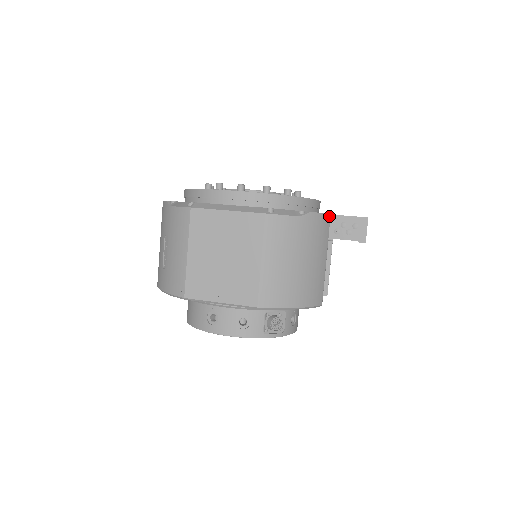
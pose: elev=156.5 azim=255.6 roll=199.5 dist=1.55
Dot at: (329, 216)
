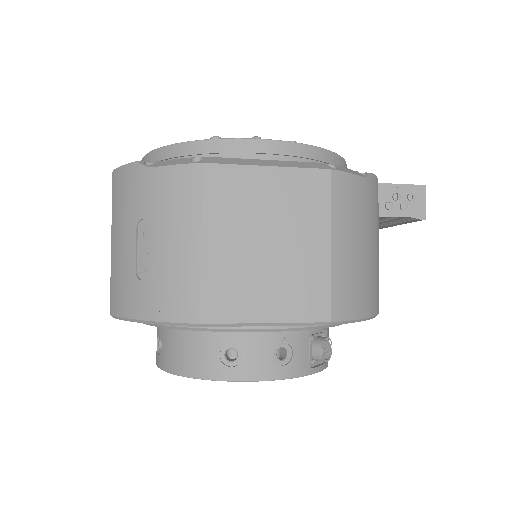
Dot at: (378, 185)
